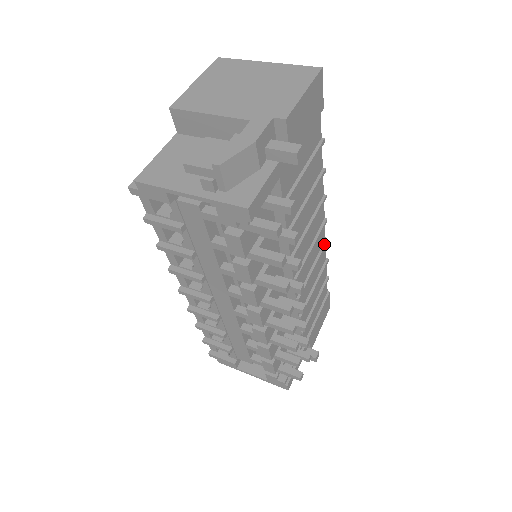
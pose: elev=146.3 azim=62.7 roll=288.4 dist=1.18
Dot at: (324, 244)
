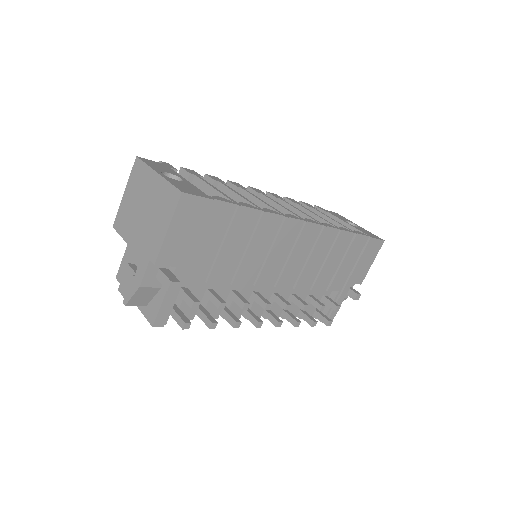
Dot at: (321, 231)
